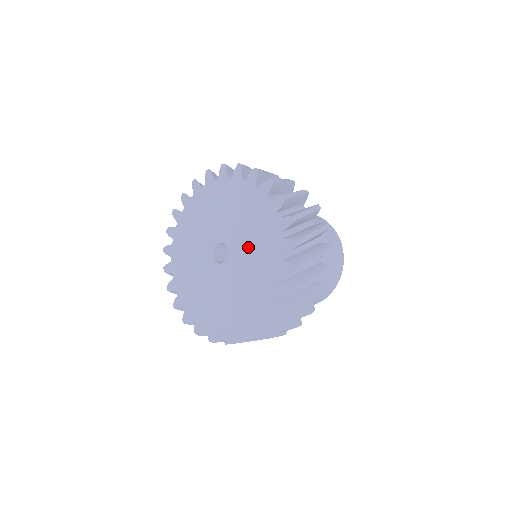
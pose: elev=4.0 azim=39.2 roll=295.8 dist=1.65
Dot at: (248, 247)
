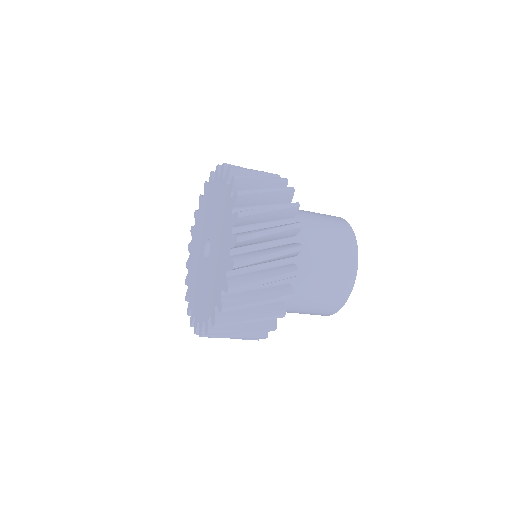
Dot at: (213, 215)
